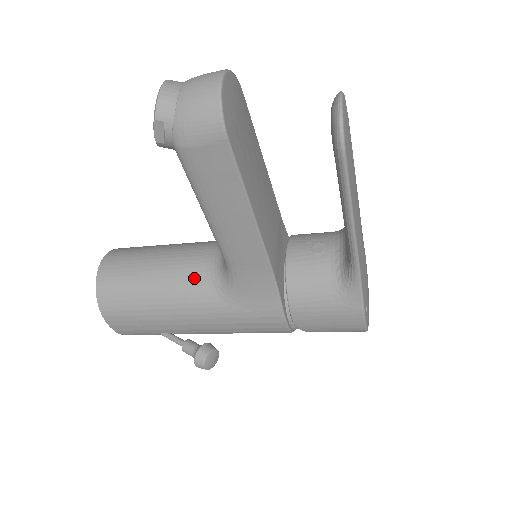
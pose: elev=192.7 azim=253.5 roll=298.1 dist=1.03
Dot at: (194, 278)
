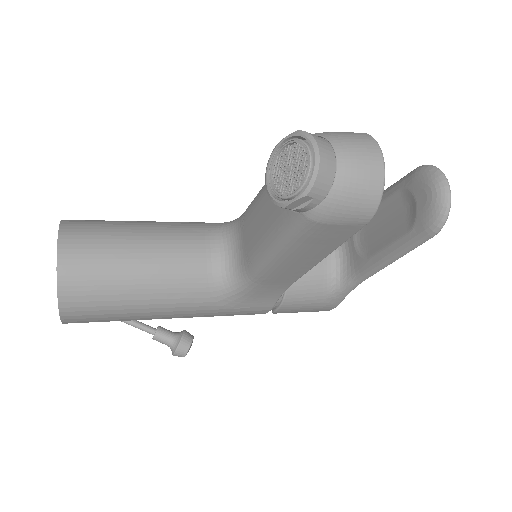
Dot at: (193, 280)
